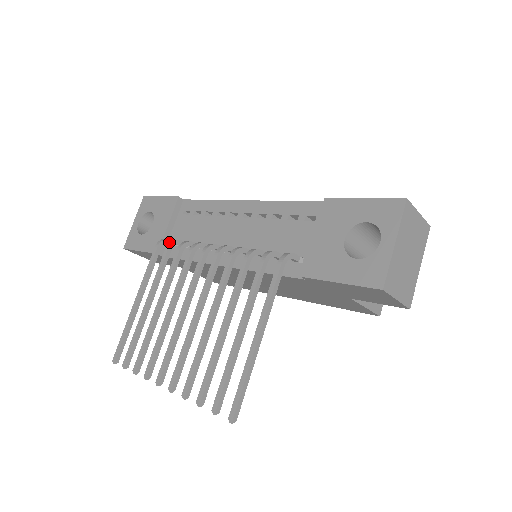
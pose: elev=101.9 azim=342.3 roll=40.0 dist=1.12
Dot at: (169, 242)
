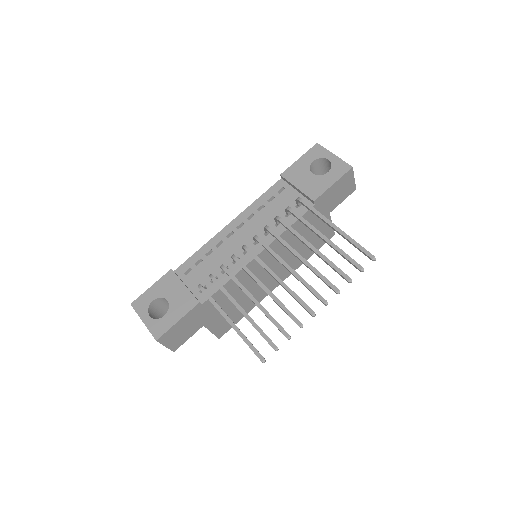
Dot at: occluded
